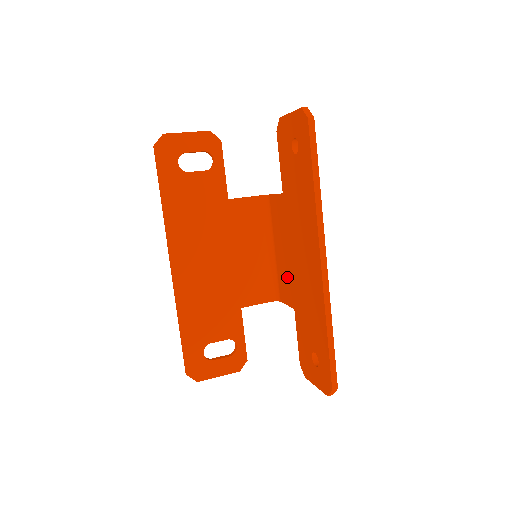
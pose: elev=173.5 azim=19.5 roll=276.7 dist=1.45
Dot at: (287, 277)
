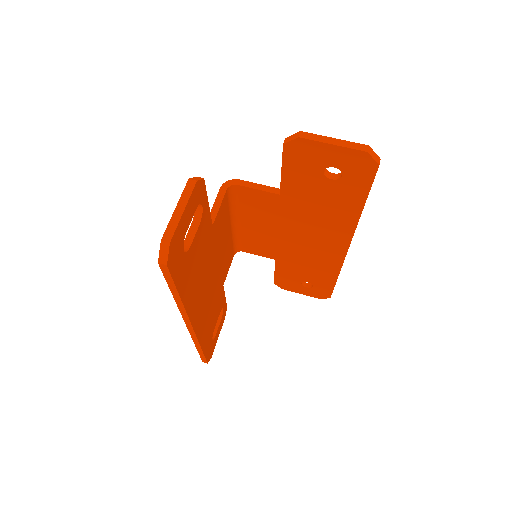
Dot at: (267, 243)
